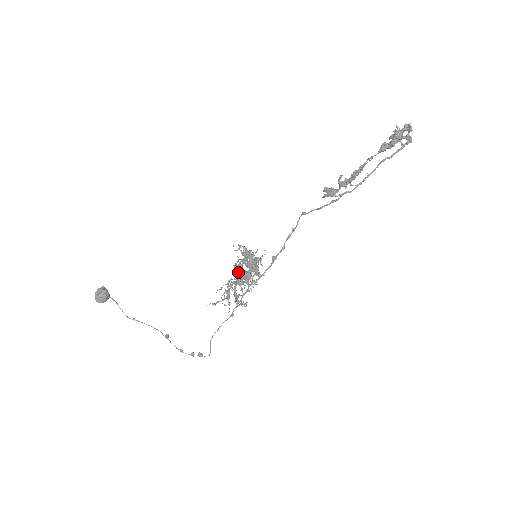
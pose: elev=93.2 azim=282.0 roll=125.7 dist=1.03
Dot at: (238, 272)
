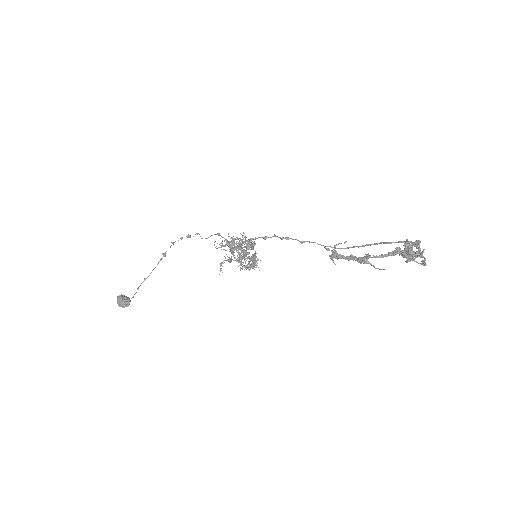
Dot at: (240, 262)
